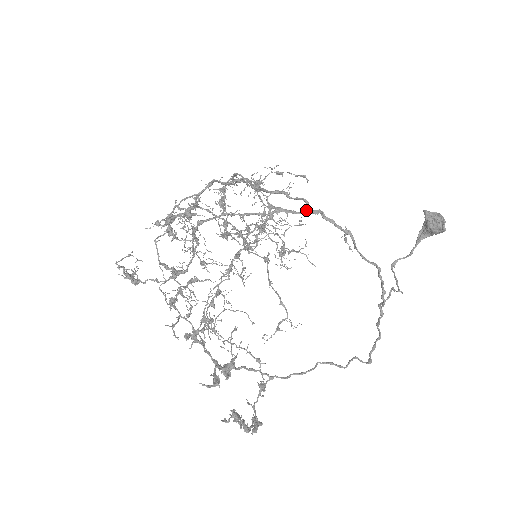
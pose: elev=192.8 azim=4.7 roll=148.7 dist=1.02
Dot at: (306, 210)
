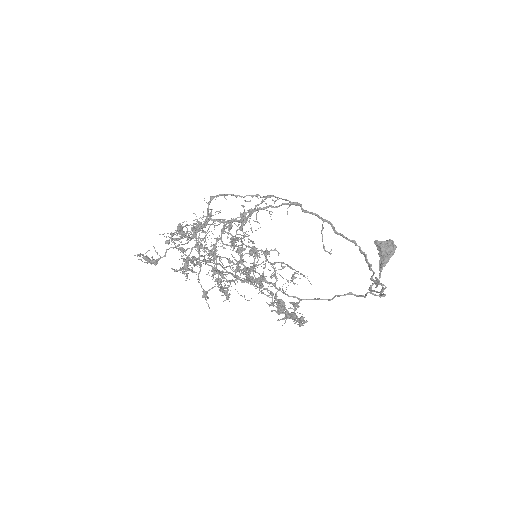
Dot at: (290, 201)
